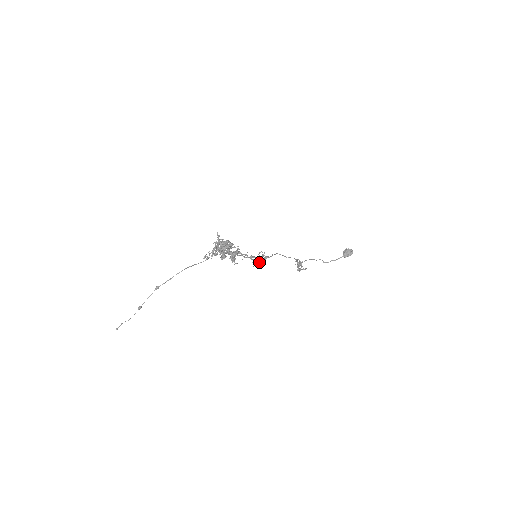
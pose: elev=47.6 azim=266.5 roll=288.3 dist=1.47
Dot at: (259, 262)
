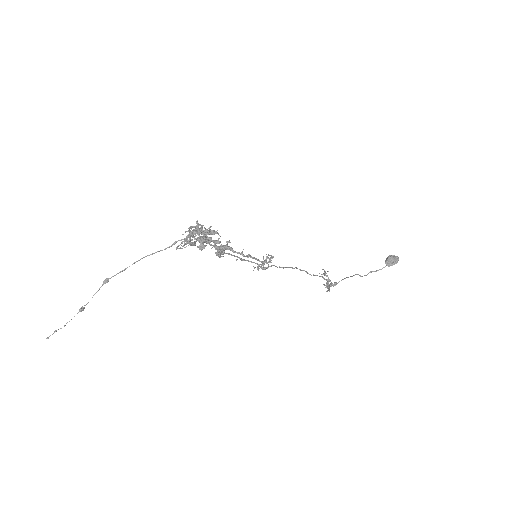
Dot at: (263, 267)
